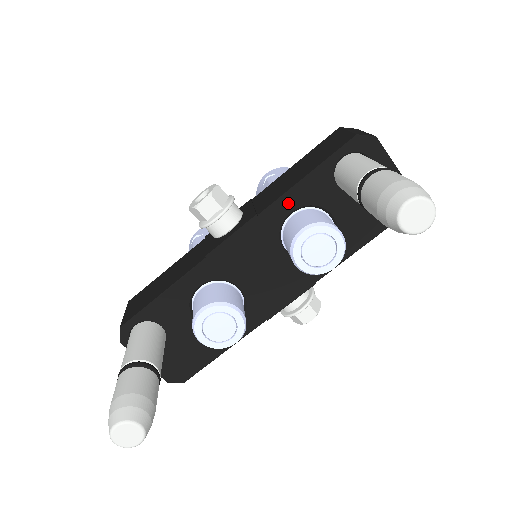
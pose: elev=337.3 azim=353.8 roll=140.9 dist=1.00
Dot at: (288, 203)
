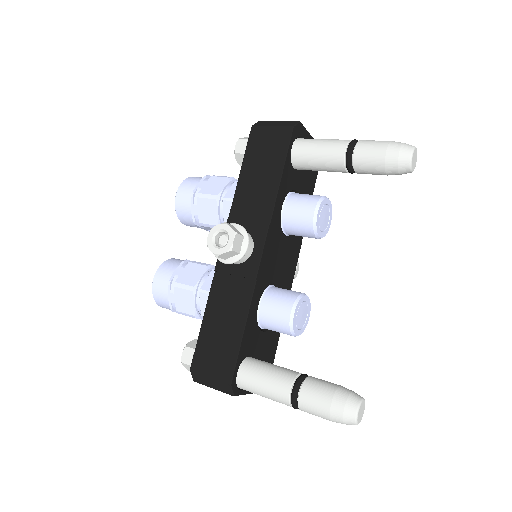
Dot at: (279, 201)
